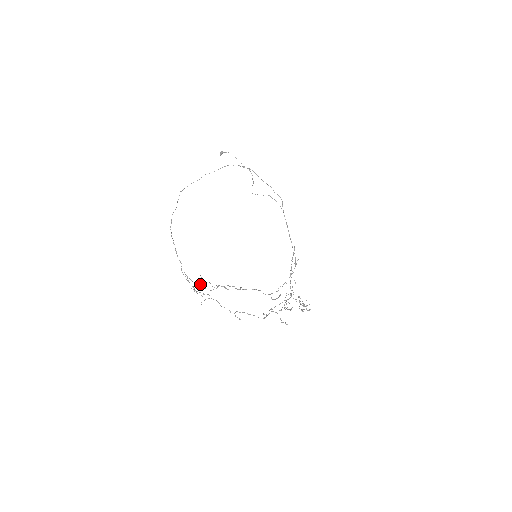
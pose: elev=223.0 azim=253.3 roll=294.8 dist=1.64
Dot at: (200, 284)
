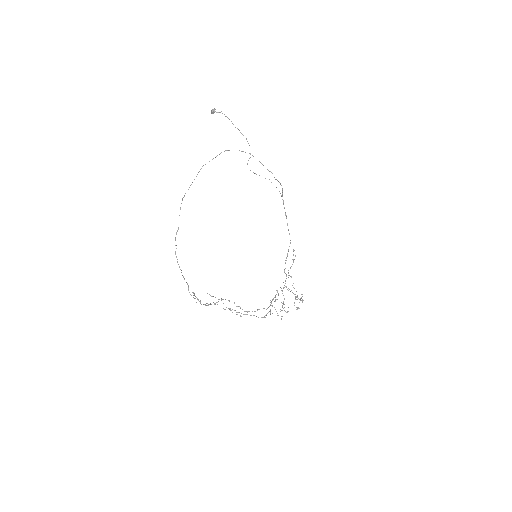
Dot at: (208, 304)
